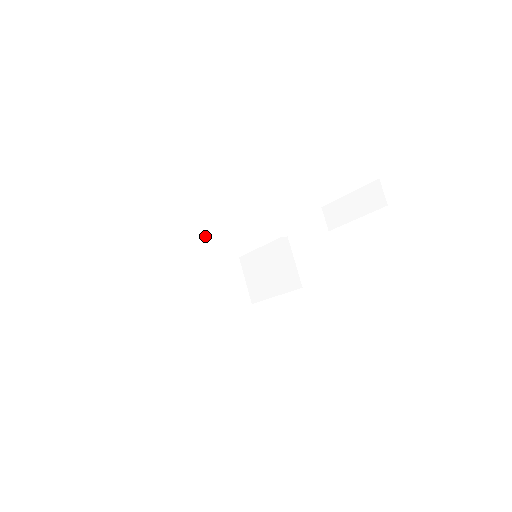
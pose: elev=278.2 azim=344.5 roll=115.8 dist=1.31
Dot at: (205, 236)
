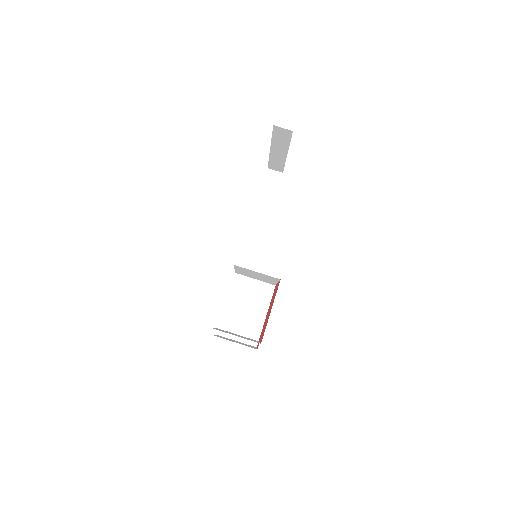
Dot at: occluded
